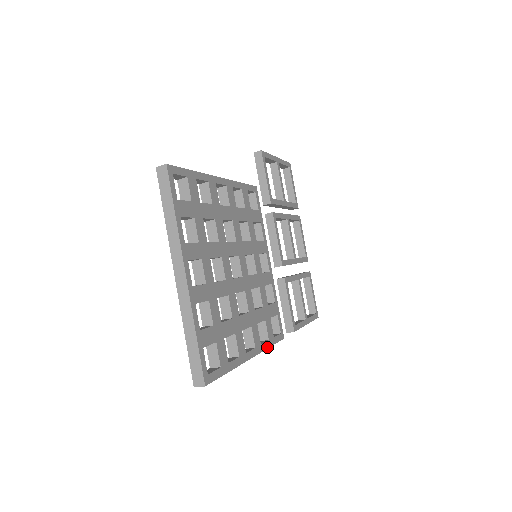
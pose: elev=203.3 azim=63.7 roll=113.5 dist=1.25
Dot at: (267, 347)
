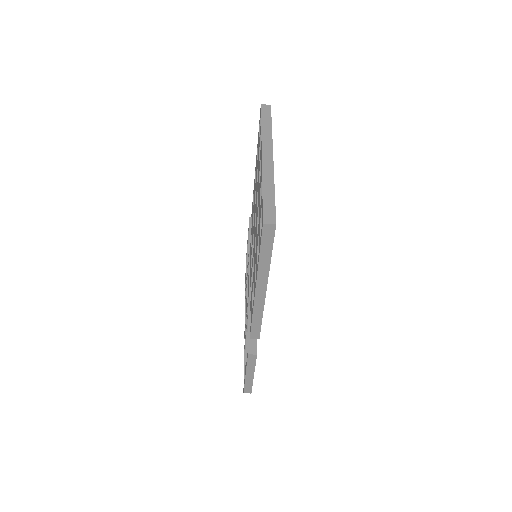
Dot at: occluded
